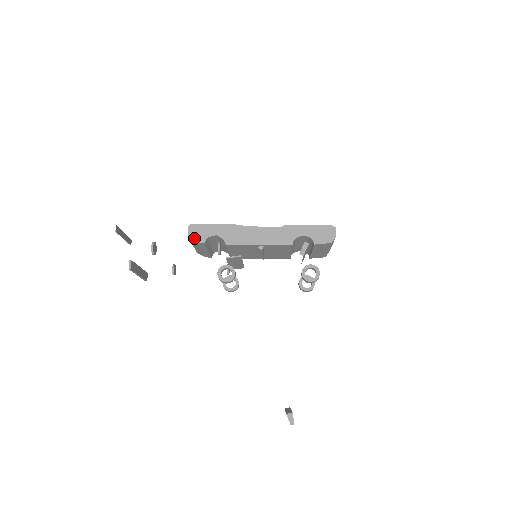
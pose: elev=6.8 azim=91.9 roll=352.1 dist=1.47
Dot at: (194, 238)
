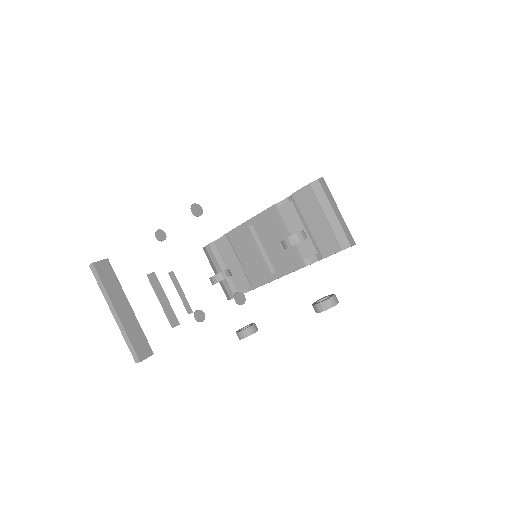
Dot at: occluded
